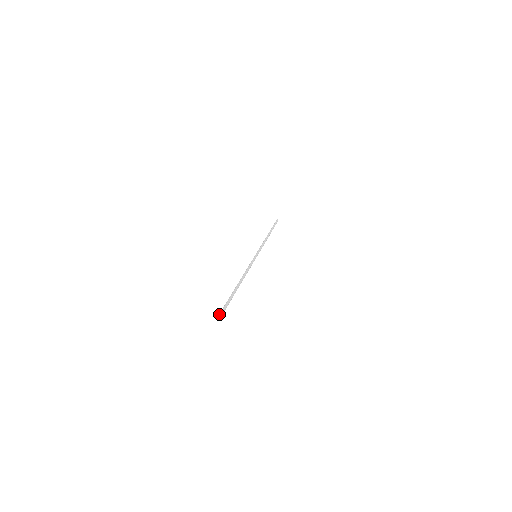
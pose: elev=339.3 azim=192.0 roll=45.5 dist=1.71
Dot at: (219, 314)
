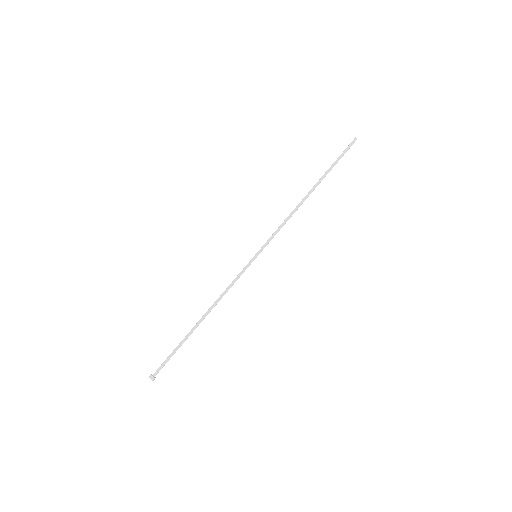
Dot at: occluded
